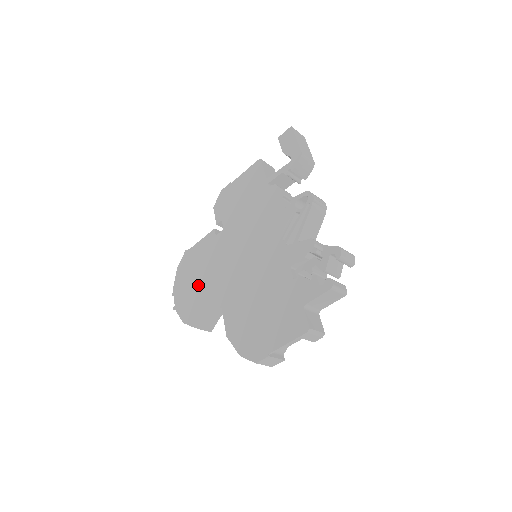
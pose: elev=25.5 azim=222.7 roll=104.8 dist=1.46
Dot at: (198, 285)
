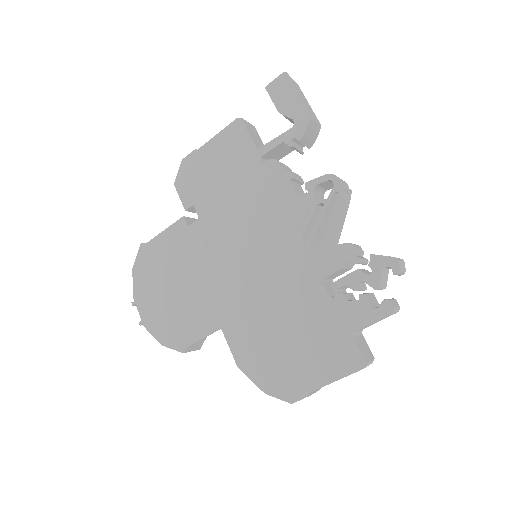
Dot at: (174, 295)
